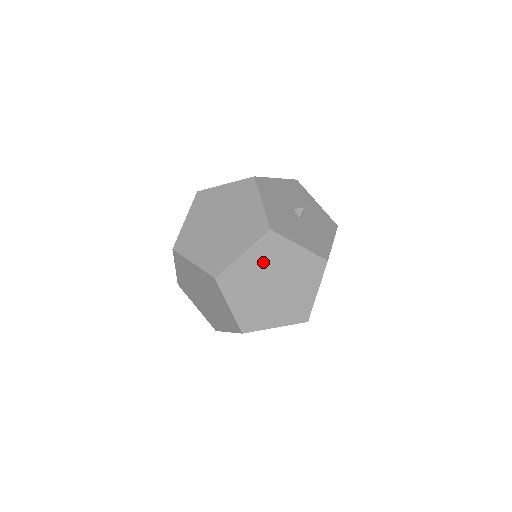
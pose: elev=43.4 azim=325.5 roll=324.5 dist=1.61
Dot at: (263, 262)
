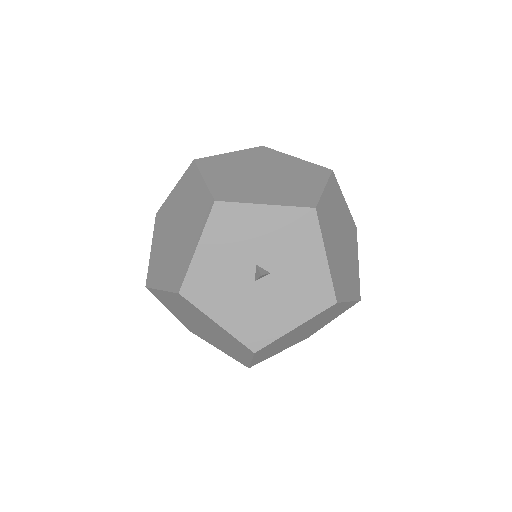
Dot at: (184, 307)
